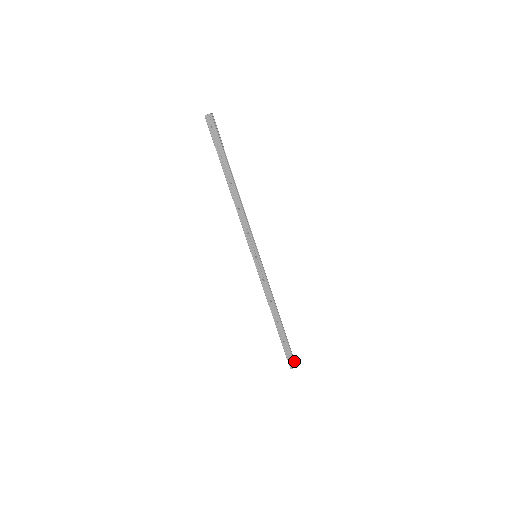
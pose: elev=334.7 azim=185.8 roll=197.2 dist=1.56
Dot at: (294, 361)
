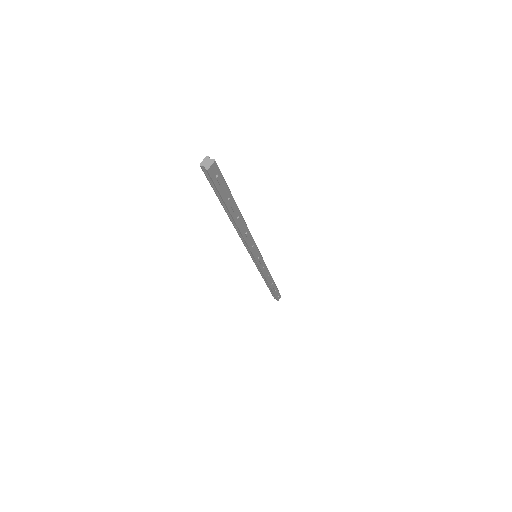
Dot at: occluded
